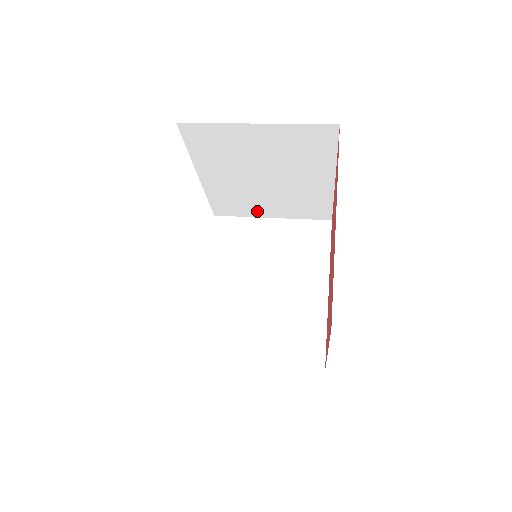
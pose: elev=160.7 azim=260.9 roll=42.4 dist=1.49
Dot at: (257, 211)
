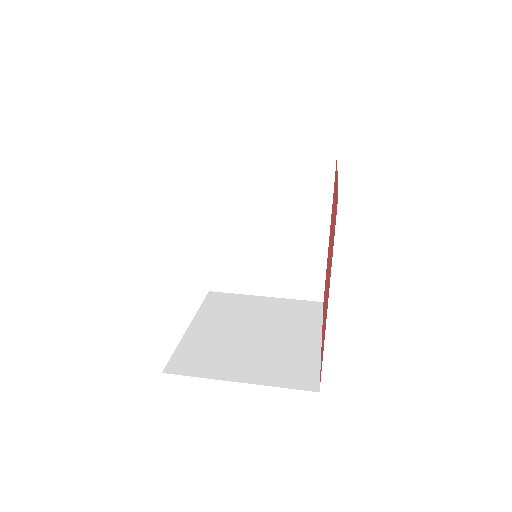
Dot at: occluded
